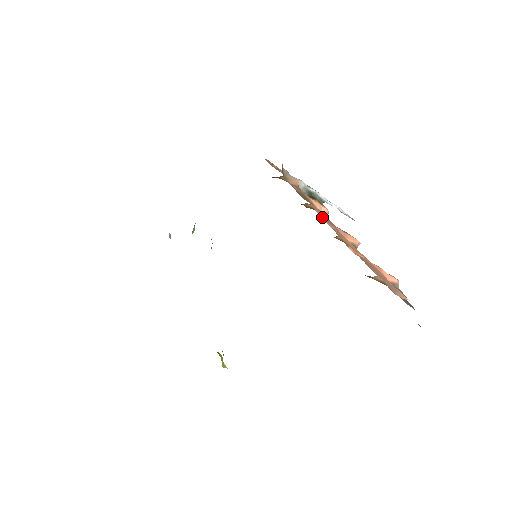
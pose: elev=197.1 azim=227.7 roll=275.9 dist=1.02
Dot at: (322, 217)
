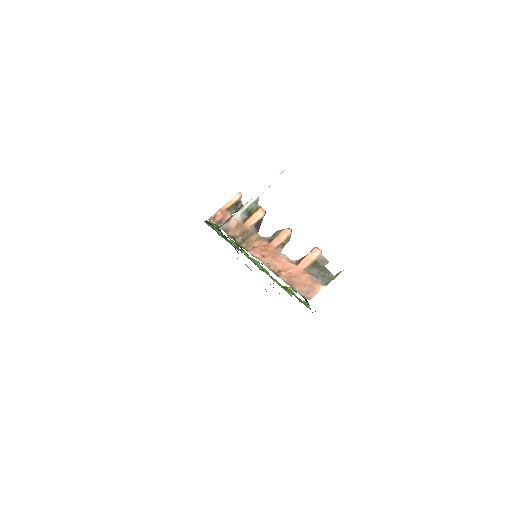
Dot at: (260, 257)
